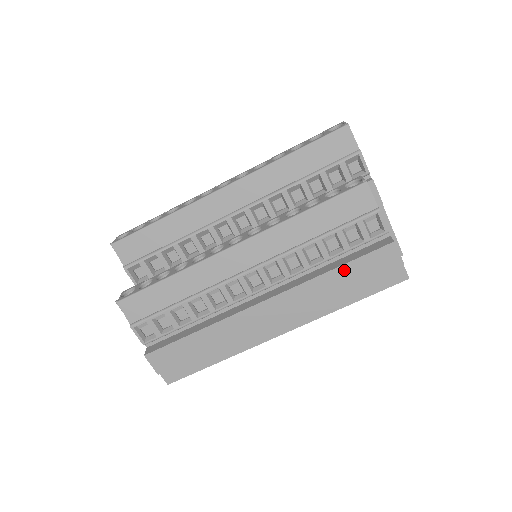
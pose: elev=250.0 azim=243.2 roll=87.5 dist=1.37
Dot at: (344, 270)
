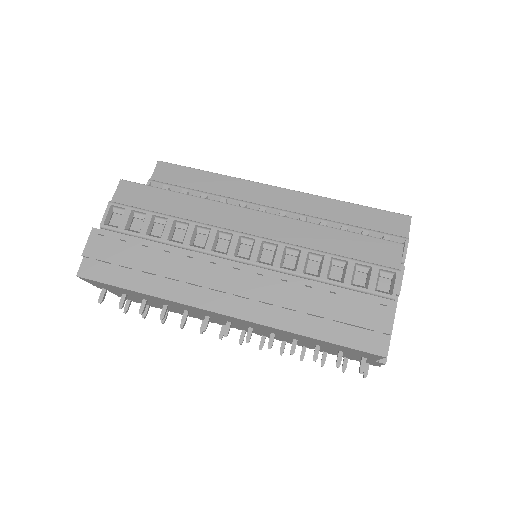
Dot at: (331, 296)
